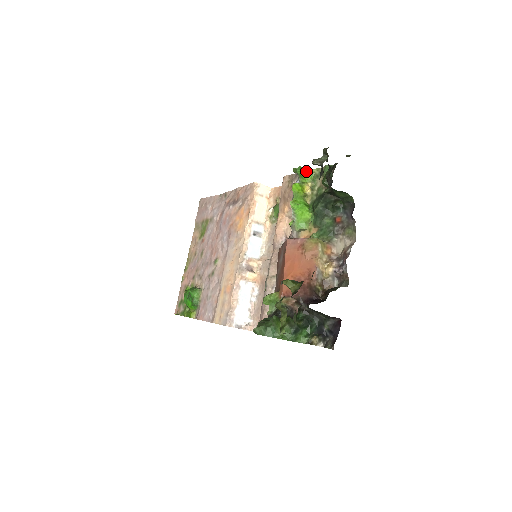
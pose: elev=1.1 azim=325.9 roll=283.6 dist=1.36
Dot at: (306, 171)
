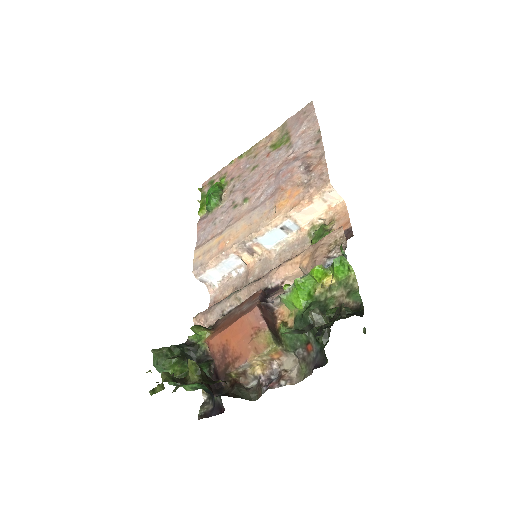
Dot at: (343, 268)
